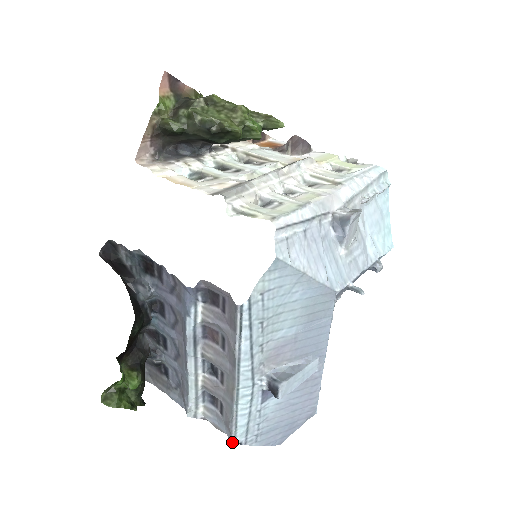
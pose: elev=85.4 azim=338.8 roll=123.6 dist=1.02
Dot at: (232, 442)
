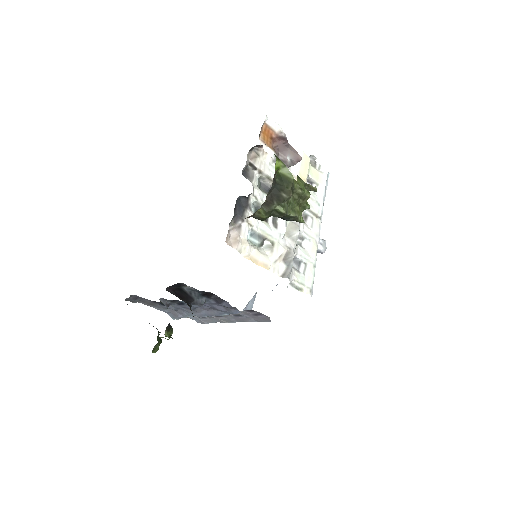
Dot at: occluded
